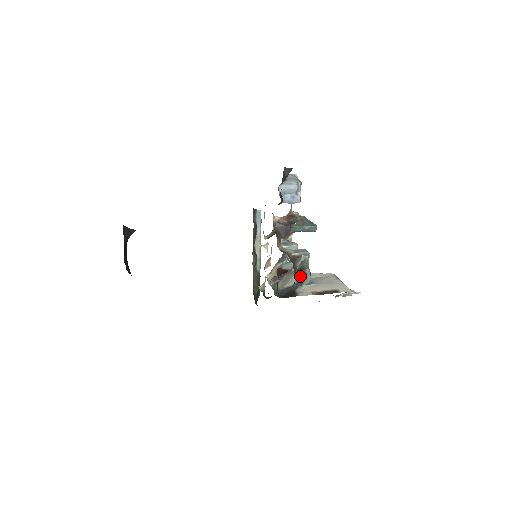
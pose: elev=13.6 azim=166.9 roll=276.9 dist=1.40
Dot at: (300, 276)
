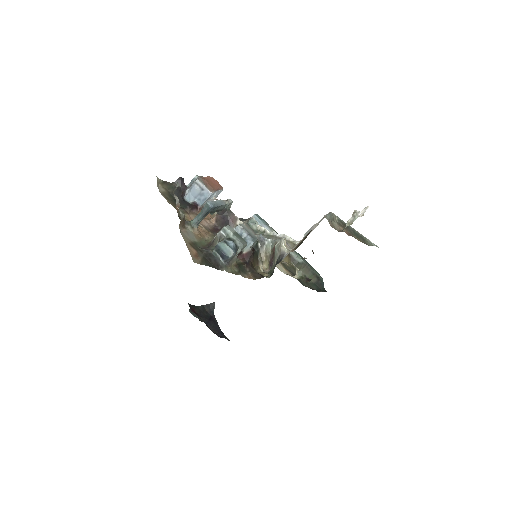
Dot at: (220, 253)
